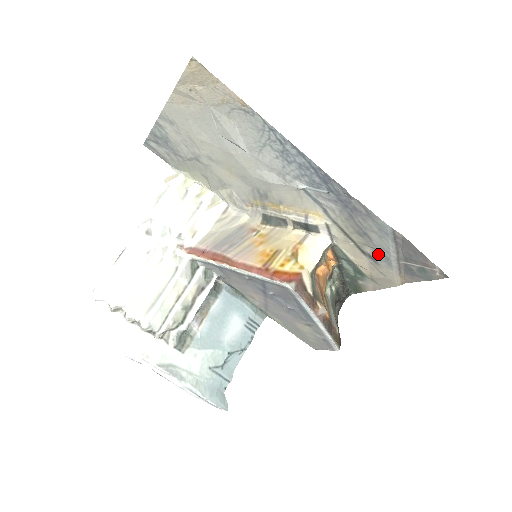
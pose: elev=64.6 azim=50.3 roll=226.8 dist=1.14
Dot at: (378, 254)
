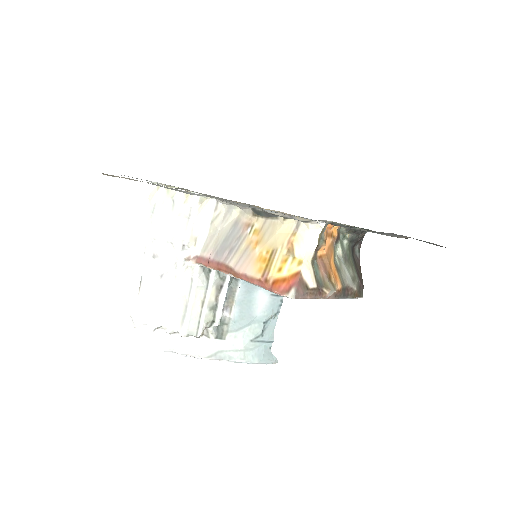
Dot at: occluded
